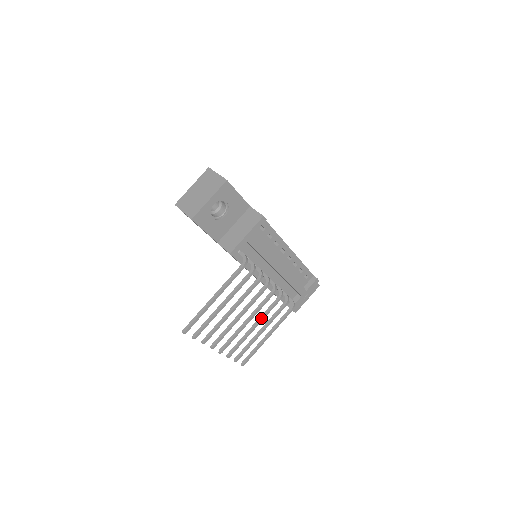
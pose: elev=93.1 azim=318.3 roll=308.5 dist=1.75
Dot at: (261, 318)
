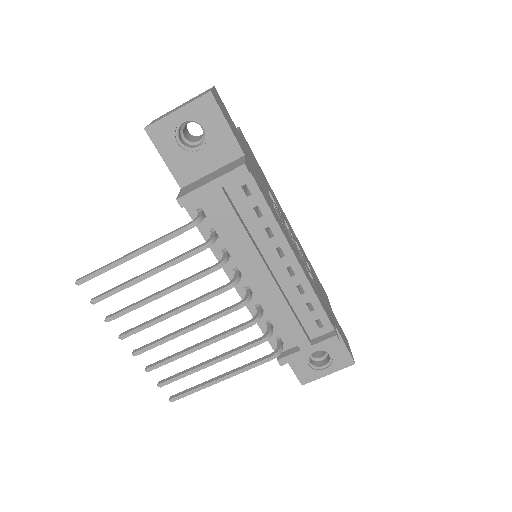
Dot at: (212, 338)
